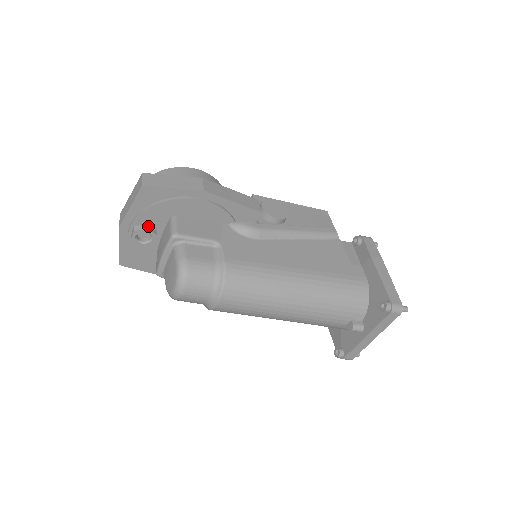
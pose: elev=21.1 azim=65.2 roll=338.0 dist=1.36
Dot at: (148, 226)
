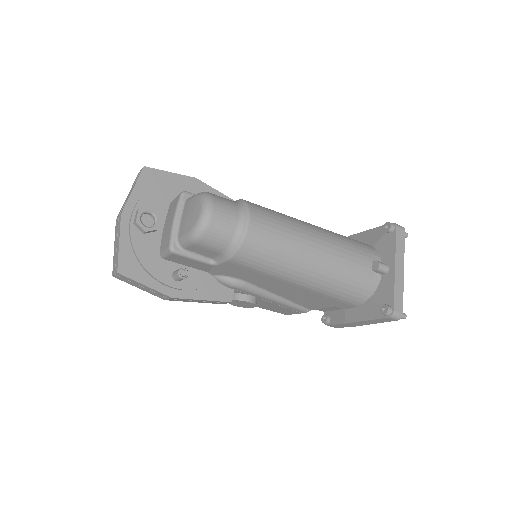
Dot at: (151, 209)
